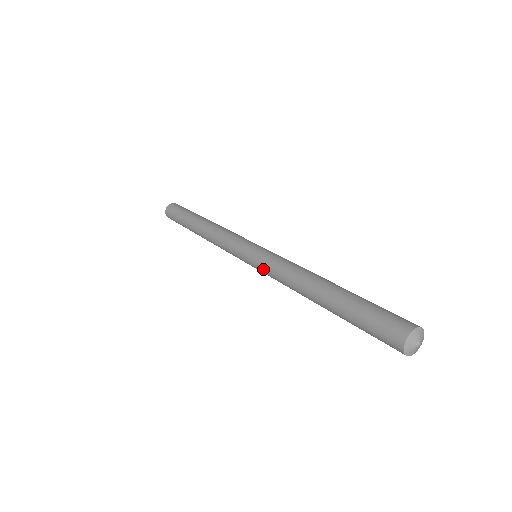
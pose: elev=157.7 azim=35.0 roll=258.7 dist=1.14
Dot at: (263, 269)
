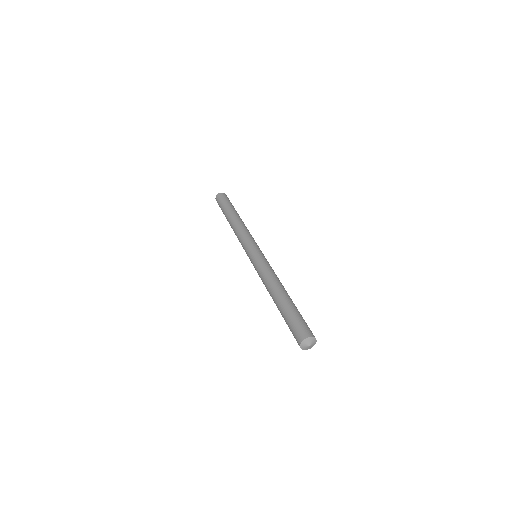
Dot at: (258, 263)
